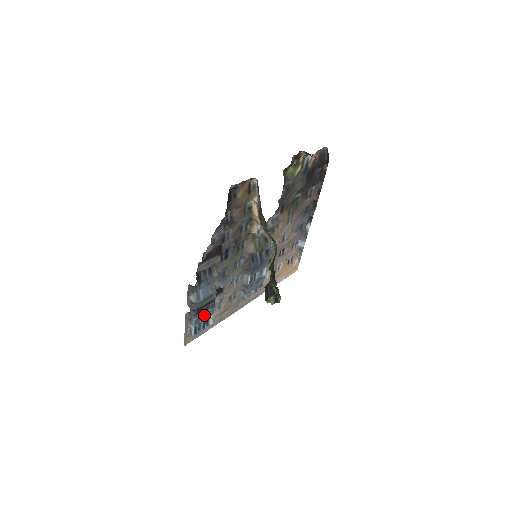
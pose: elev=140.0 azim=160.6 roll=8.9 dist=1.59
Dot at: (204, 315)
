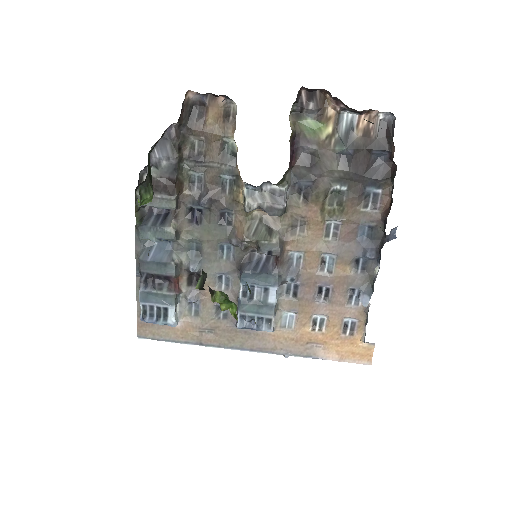
Dot at: (157, 295)
